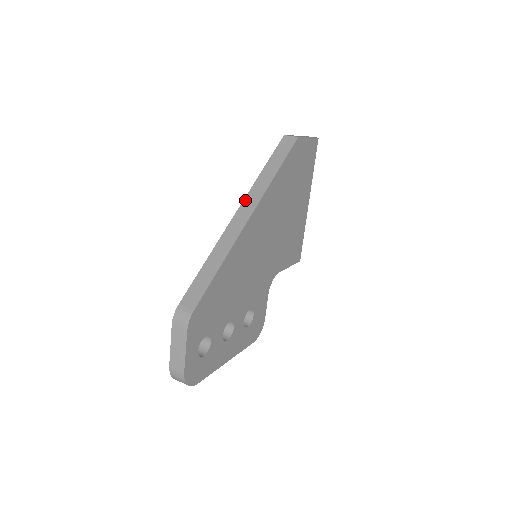
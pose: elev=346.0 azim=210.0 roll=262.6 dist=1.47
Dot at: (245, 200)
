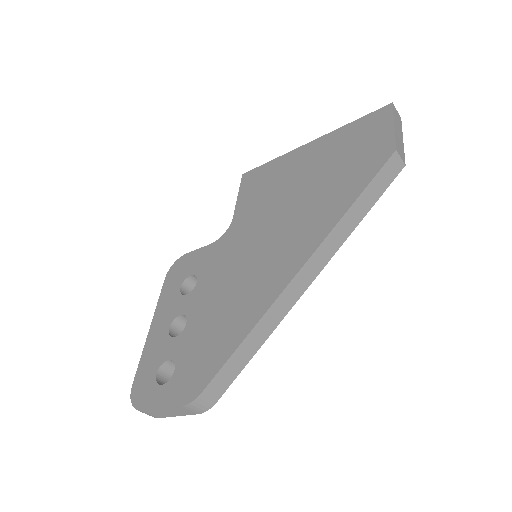
Dot at: (315, 254)
